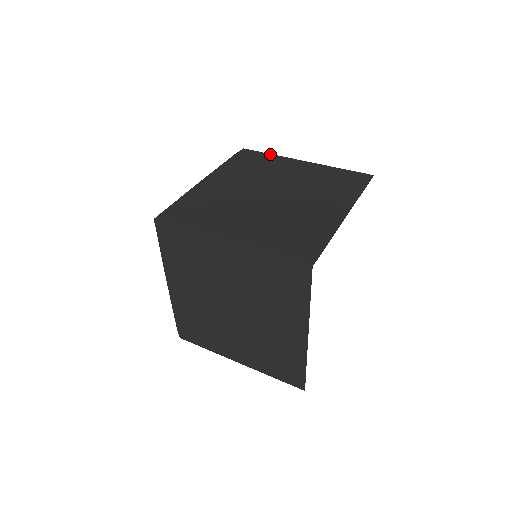
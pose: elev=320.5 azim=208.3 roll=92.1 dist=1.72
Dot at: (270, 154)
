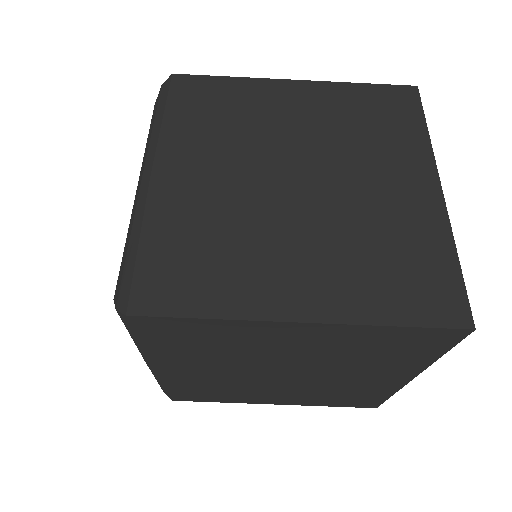
Dot at: (229, 77)
